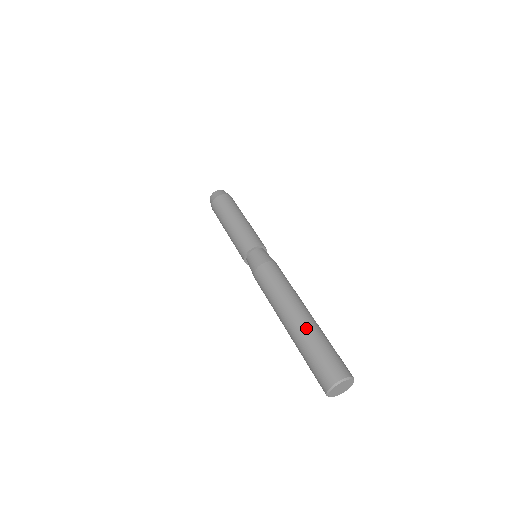
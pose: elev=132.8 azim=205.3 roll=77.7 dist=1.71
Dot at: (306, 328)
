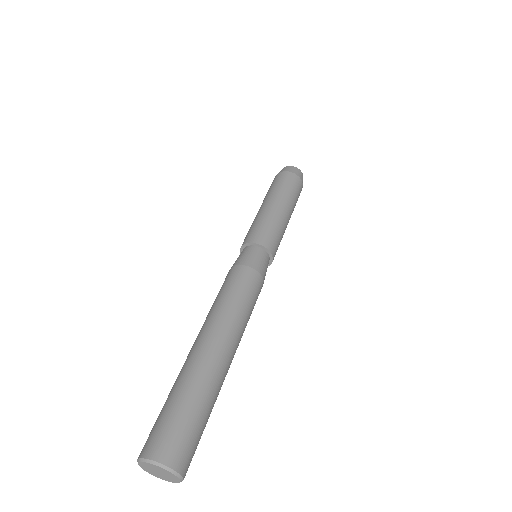
Dot at: (213, 375)
